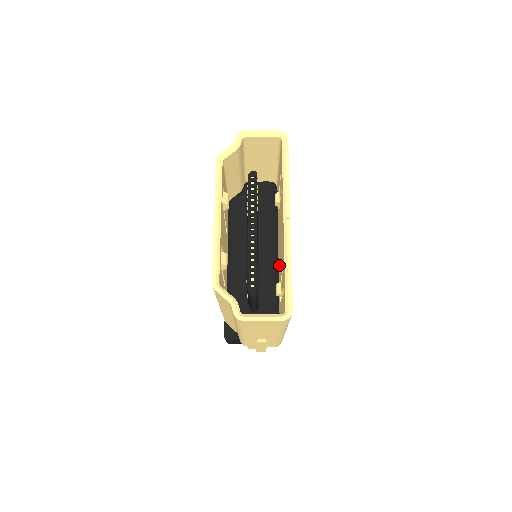
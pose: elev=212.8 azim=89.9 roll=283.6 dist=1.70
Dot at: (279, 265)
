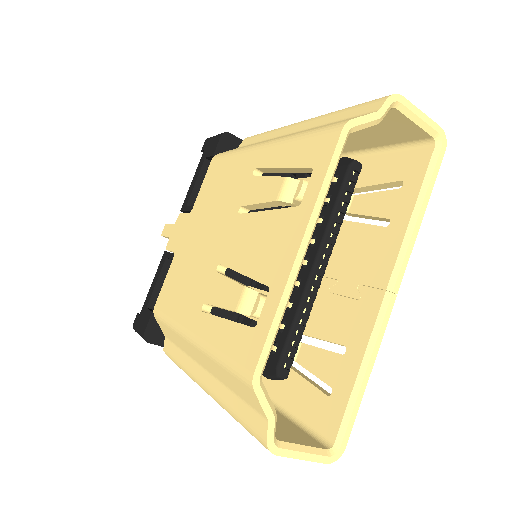
Dot at: occluded
